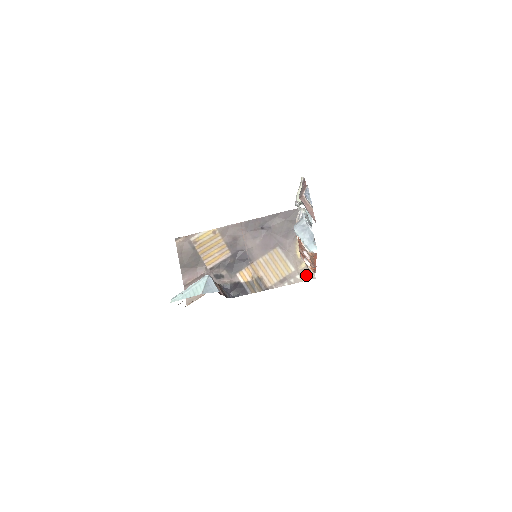
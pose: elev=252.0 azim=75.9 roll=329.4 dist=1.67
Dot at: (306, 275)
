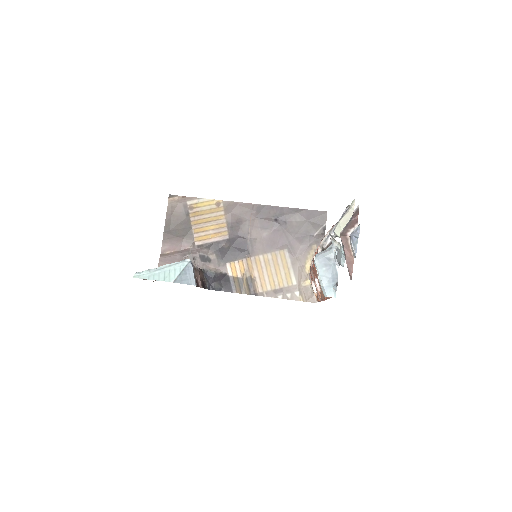
Dot at: (307, 295)
